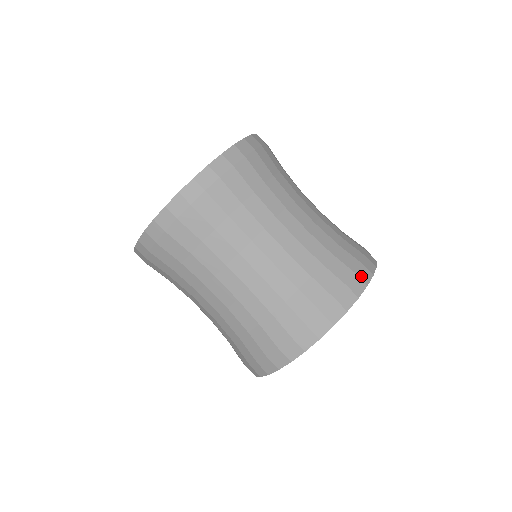
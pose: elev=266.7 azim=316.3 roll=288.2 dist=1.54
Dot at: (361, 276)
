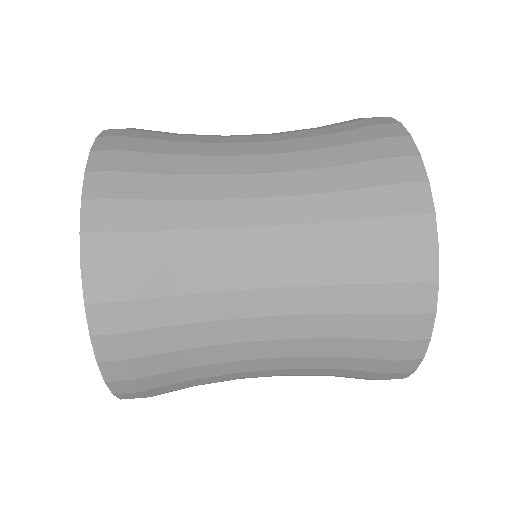
Dot at: (374, 118)
